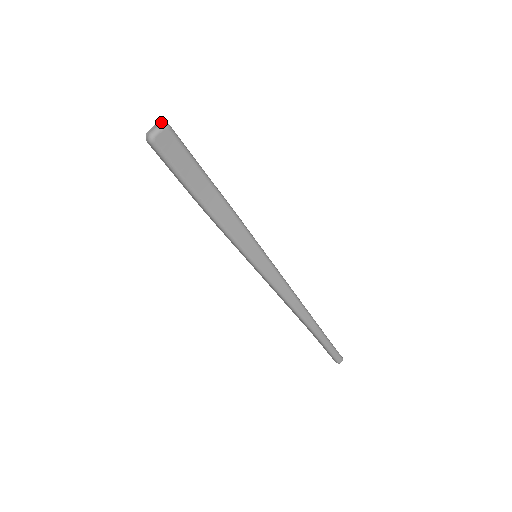
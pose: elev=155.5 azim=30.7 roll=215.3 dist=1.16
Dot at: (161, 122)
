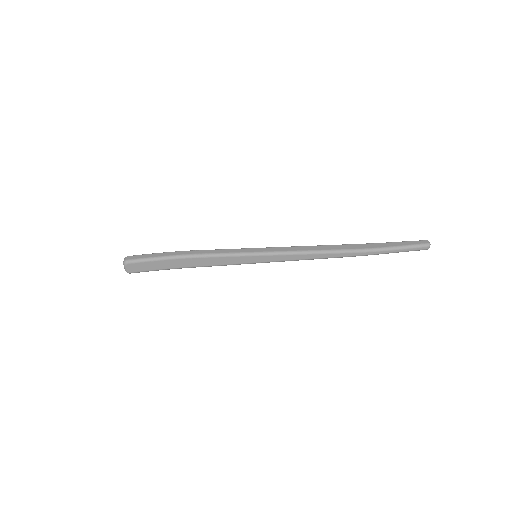
Dot at: (123, 261)
